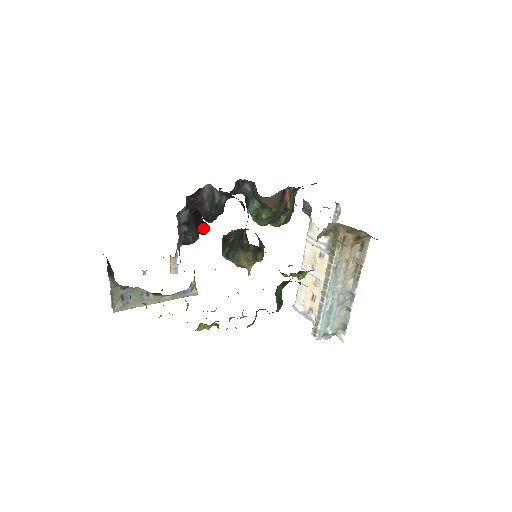
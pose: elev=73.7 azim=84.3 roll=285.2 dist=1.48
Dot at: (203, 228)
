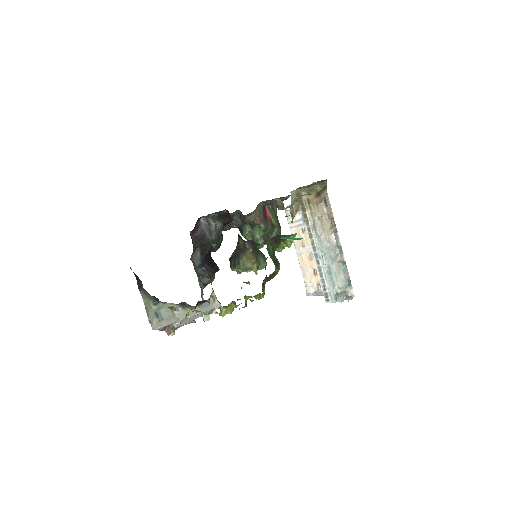
Dot at: (217, 269)
